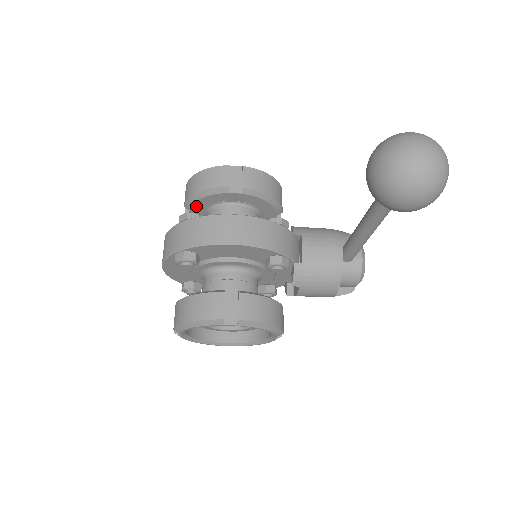
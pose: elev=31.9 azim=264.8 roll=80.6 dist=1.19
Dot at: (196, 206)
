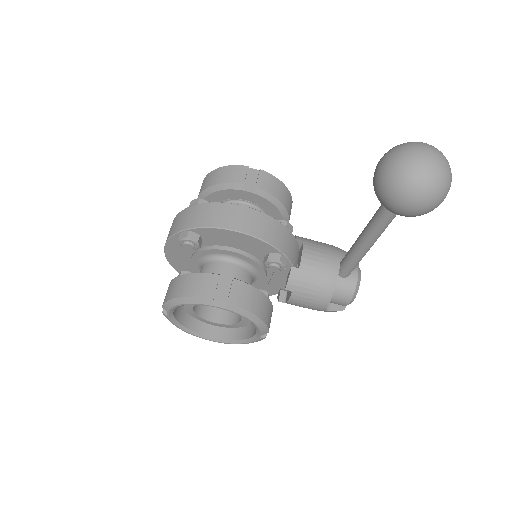
Dot at: (209, 200)
